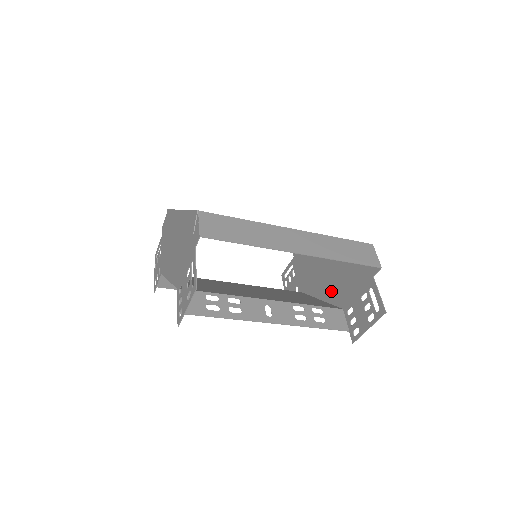
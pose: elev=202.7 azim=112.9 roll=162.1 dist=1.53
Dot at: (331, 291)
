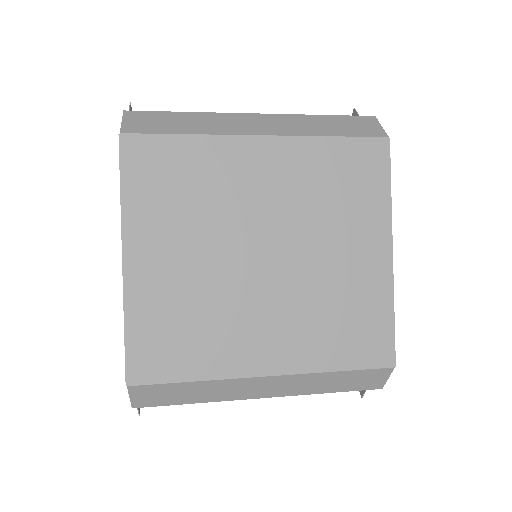
Dot at: occluded
